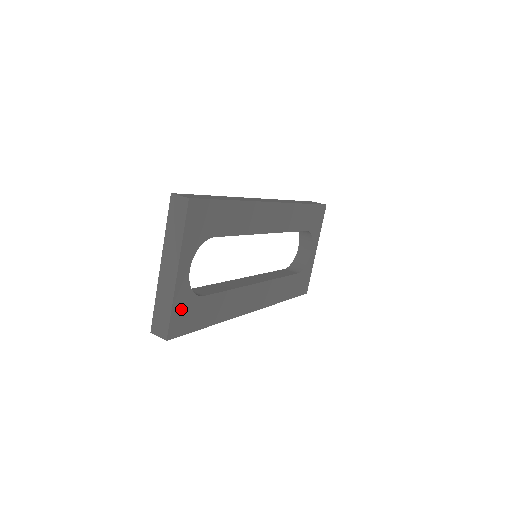
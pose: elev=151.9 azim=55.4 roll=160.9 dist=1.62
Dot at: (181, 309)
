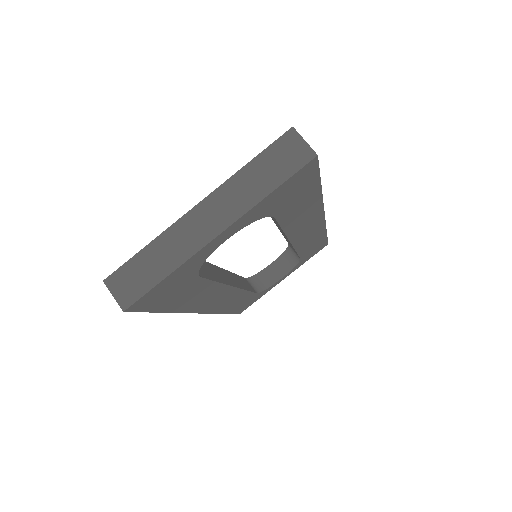
Dot at: (173, 280)
